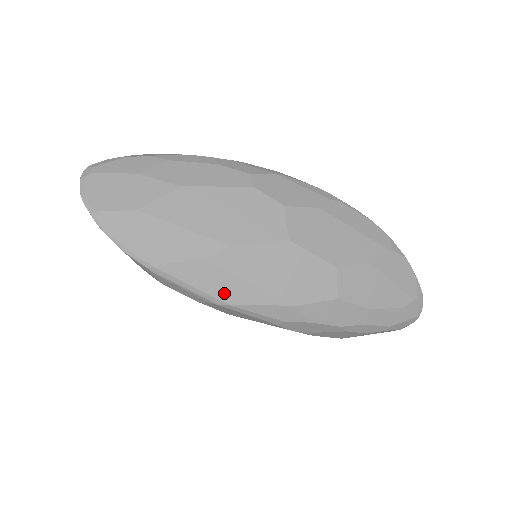
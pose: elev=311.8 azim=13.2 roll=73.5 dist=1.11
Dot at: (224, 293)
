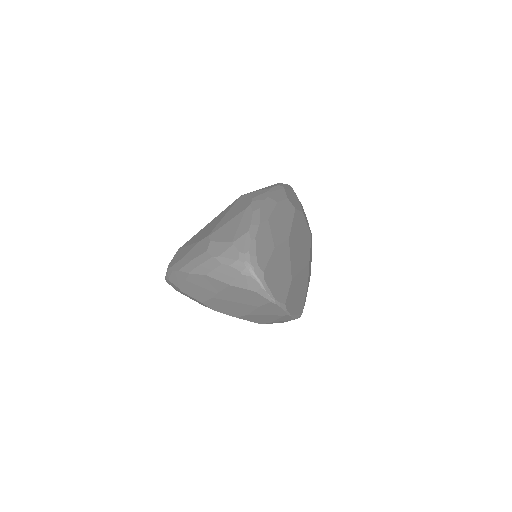
Dot at: occluded
